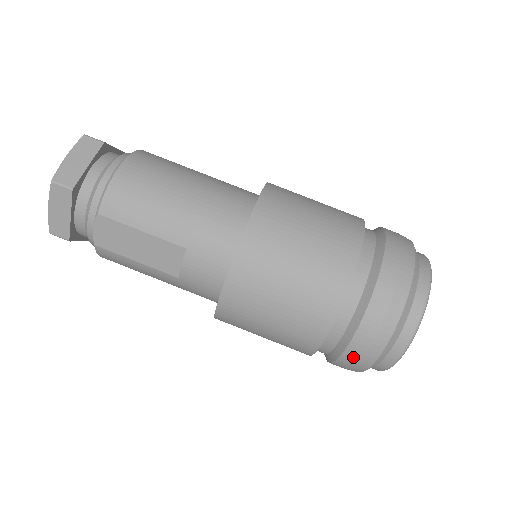
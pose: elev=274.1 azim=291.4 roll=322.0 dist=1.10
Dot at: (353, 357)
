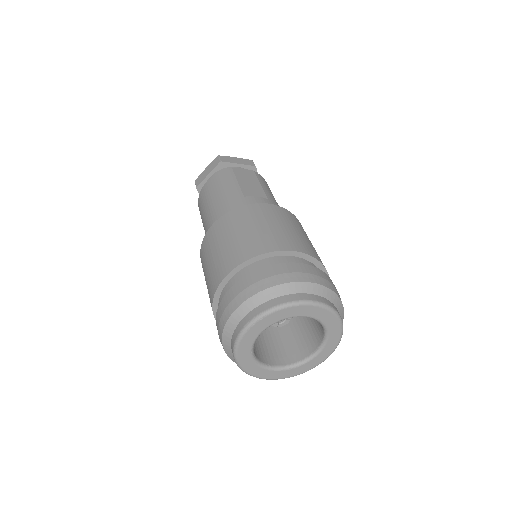
Dot at: (285, 269)
